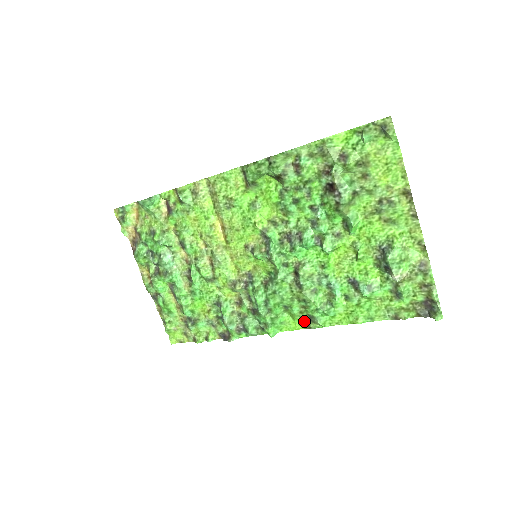
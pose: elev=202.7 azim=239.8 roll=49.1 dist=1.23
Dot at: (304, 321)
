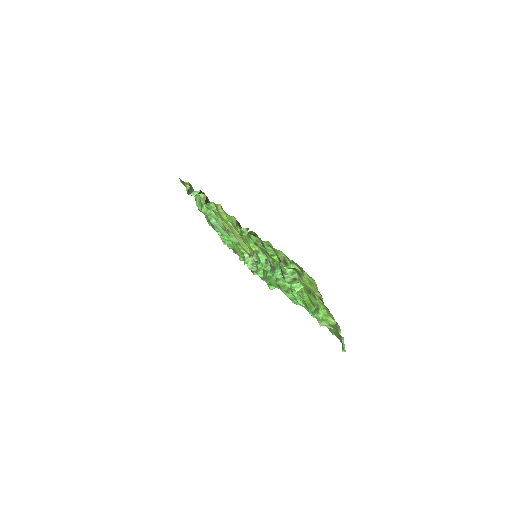
Dot at: occluded
